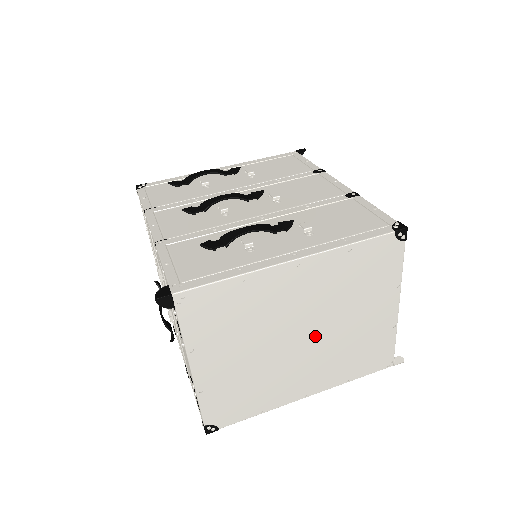
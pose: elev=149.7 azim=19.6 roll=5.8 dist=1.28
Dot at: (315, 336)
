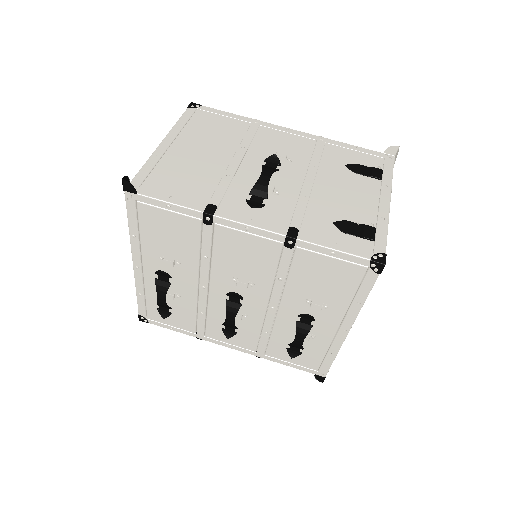
Dot at: occluded
